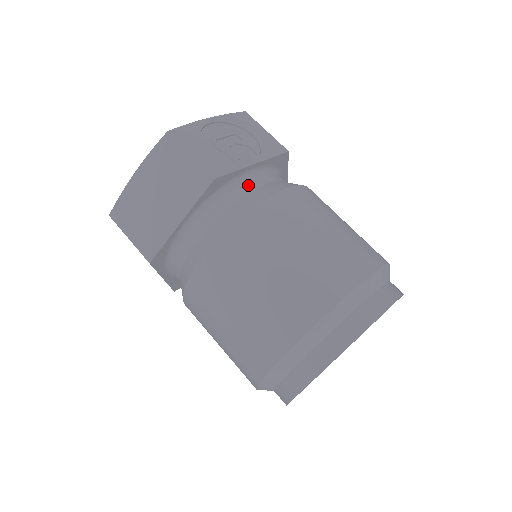
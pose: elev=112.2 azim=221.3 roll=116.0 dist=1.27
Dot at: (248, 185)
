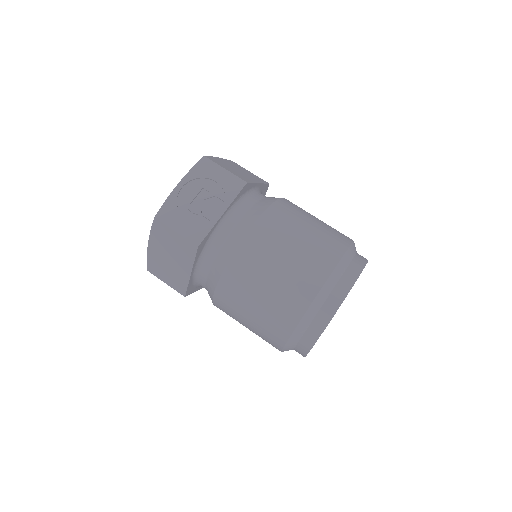
Dot at: (225, 230)
